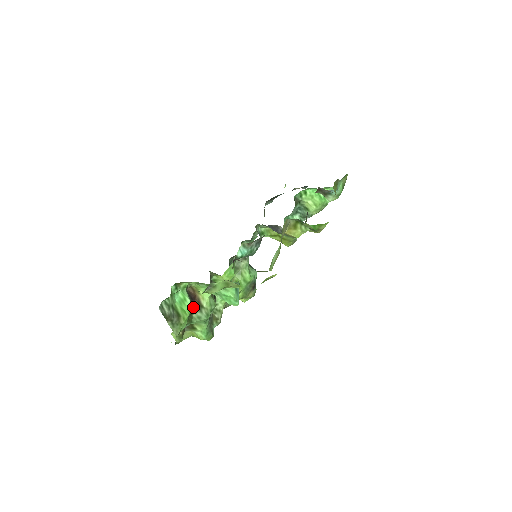
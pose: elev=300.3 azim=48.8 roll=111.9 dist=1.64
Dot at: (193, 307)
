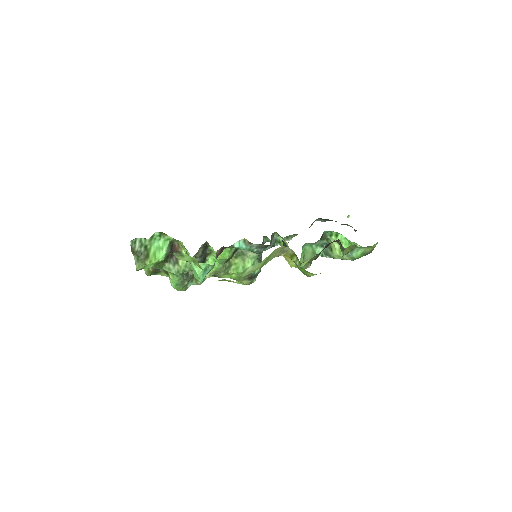
Dot at: (170, 258)
